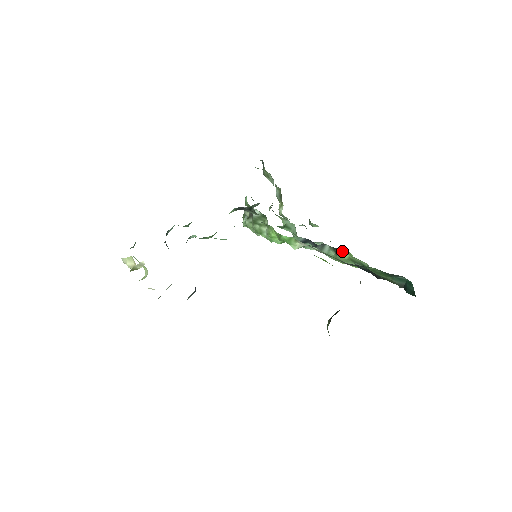
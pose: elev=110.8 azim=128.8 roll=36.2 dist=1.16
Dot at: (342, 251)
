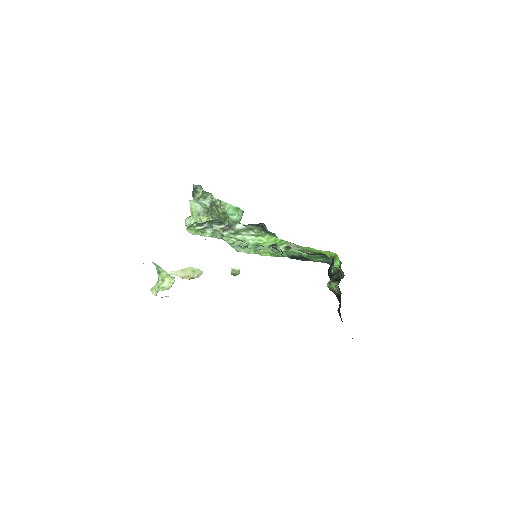
Dot at: occluded
